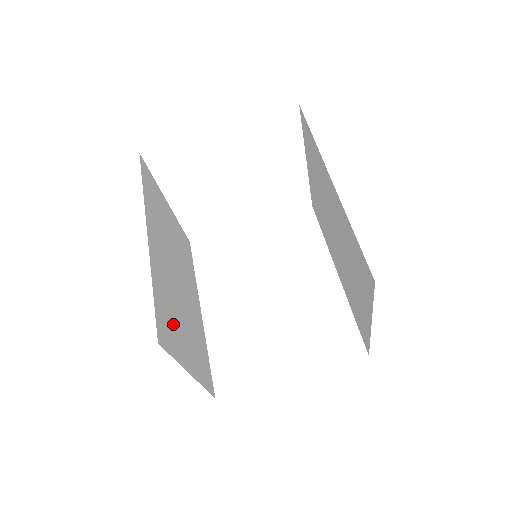
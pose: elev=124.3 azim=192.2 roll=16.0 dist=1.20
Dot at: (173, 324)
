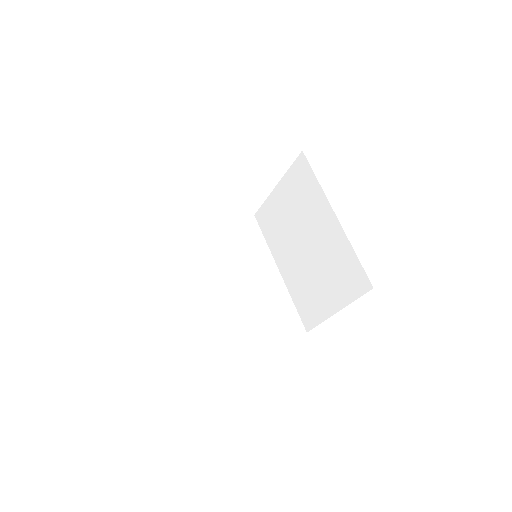
Dot at: occluded
